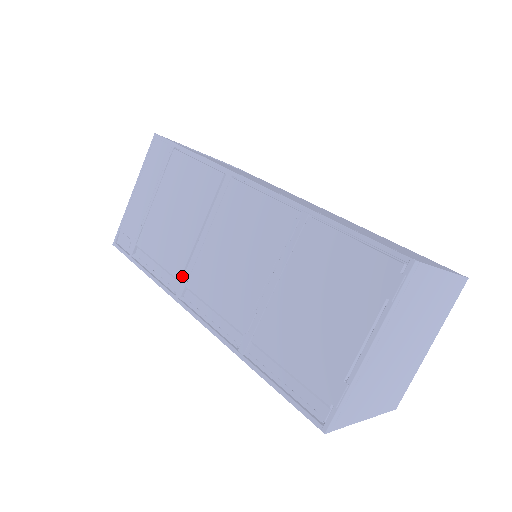
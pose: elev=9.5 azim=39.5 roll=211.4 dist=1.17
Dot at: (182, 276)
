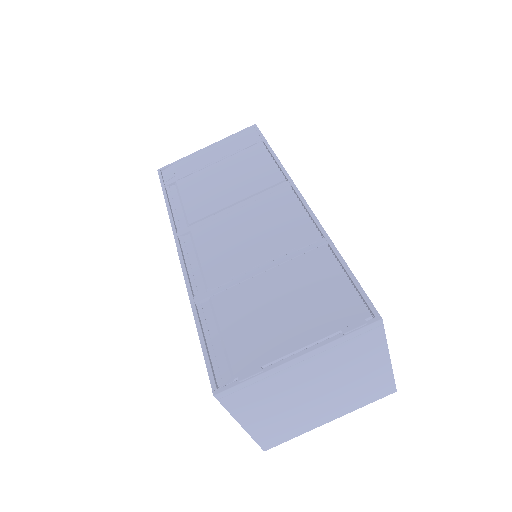
Dot at: (194, 223)
